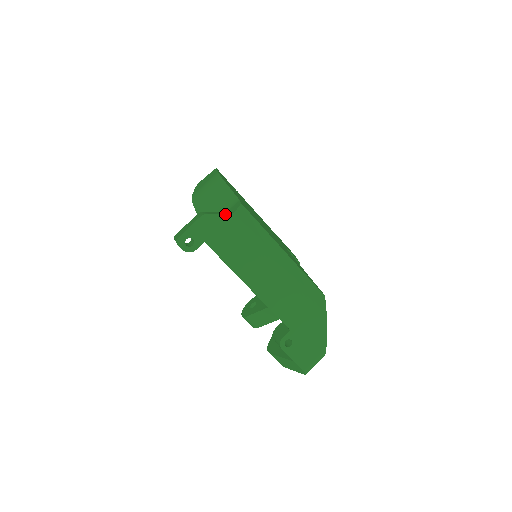
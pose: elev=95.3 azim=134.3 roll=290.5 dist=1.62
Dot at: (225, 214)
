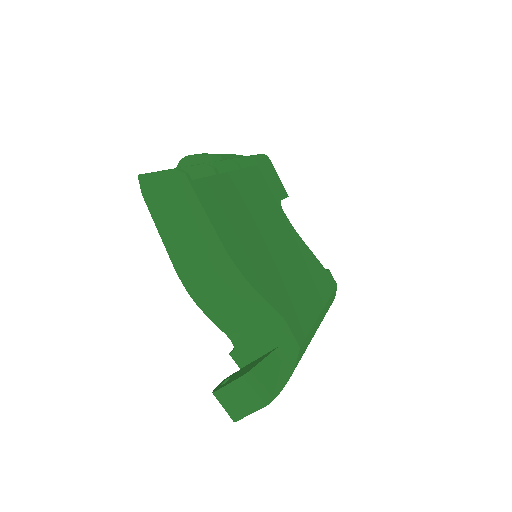
Dot at: occluded
